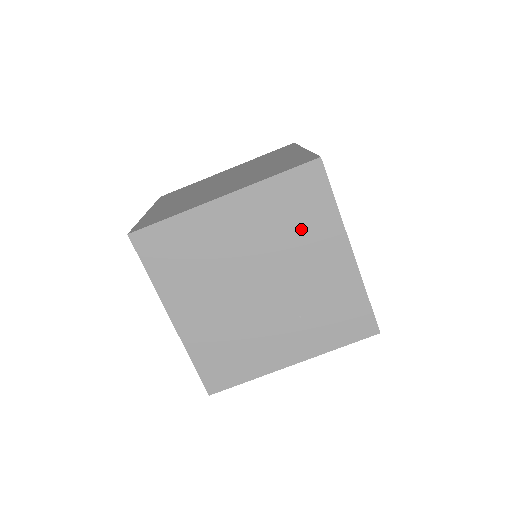
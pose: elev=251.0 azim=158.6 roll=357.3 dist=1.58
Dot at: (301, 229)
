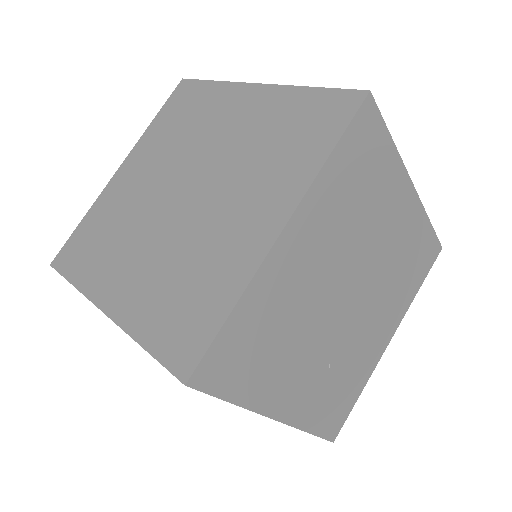
Dot at: (399, 284)
